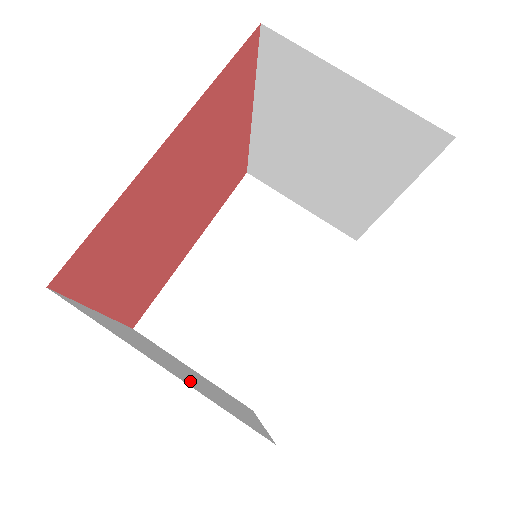
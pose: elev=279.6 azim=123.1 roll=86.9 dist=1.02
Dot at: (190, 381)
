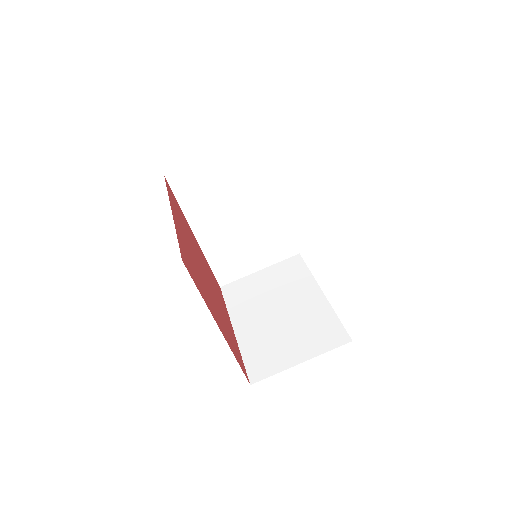
Dot at: occluded
